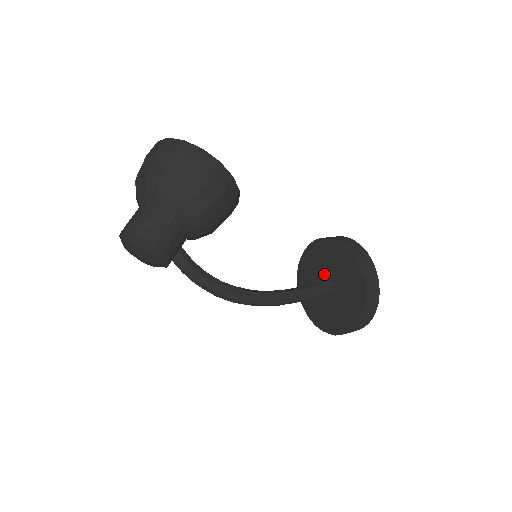
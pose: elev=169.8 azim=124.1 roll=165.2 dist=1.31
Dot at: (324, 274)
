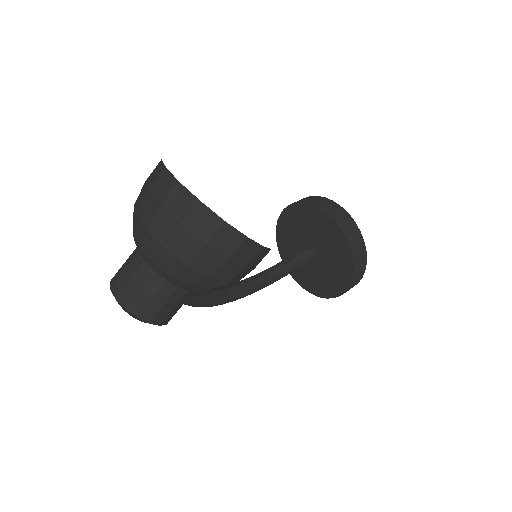
Dot at: (313, 240)
